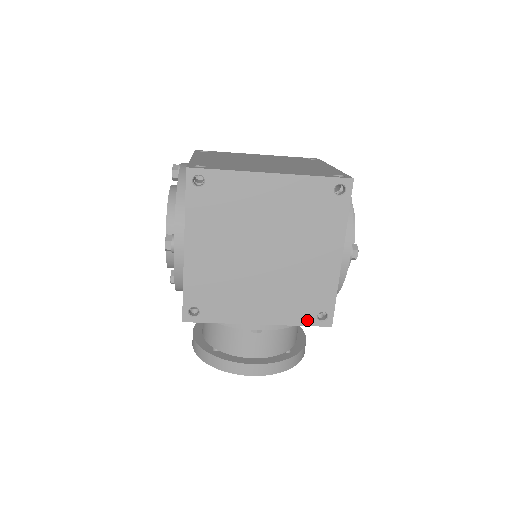
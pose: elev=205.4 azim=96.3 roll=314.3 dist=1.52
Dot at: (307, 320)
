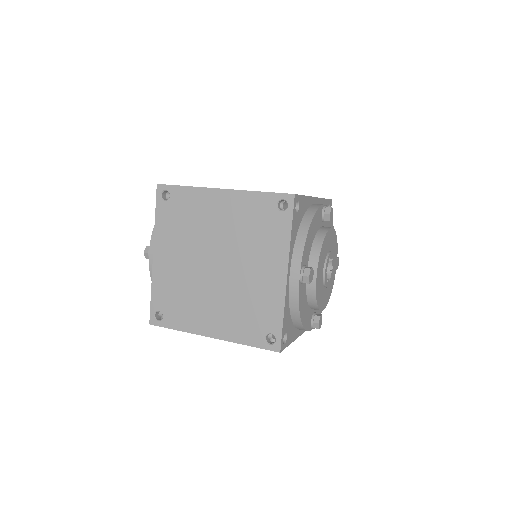
Dot at: occluded
